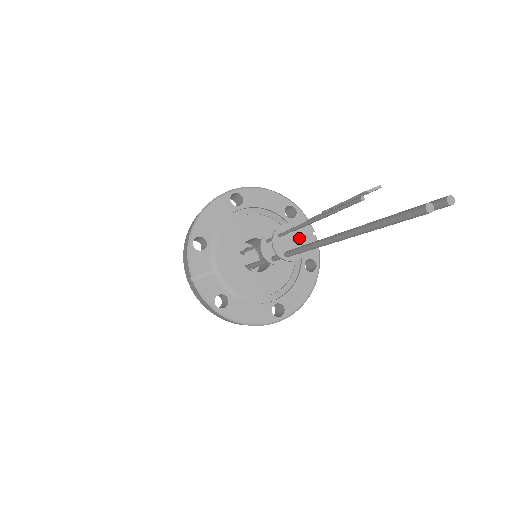
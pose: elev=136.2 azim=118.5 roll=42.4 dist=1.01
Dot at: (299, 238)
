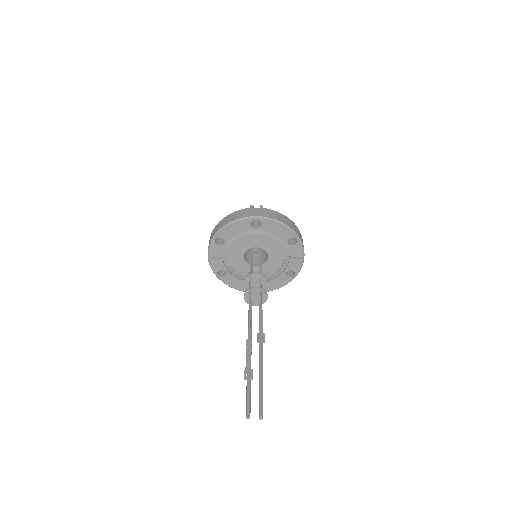
Dot at: (262, 297)
